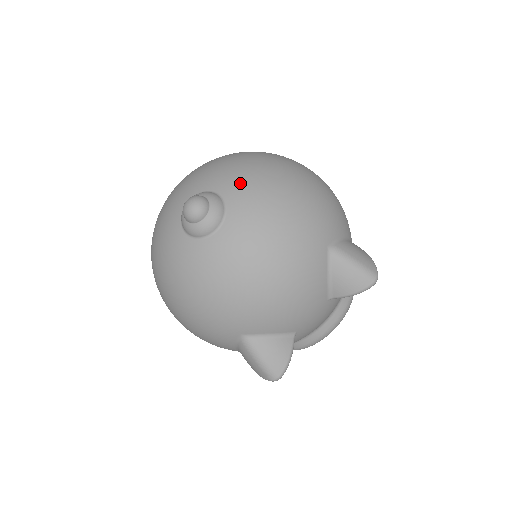
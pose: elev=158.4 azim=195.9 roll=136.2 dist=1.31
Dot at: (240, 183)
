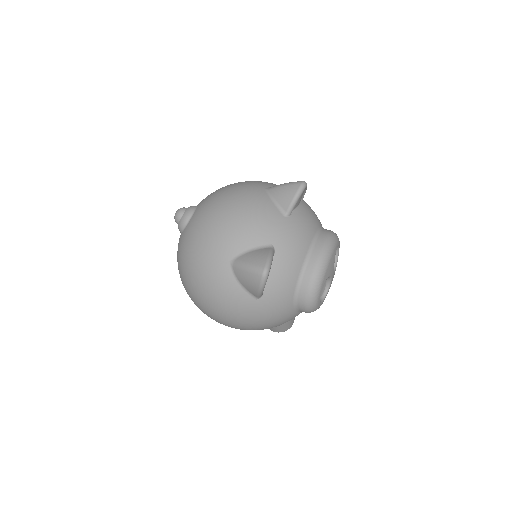
Dot at: occluded
